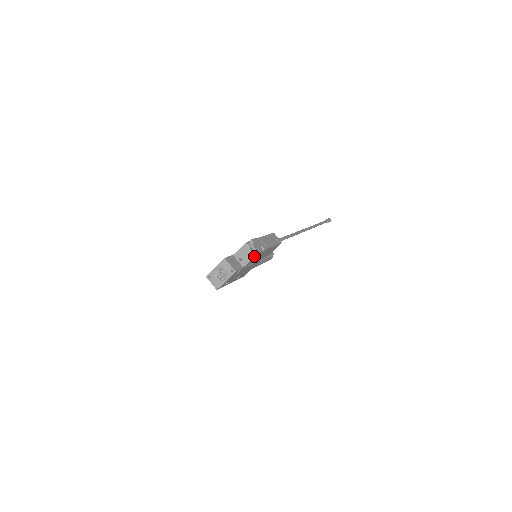
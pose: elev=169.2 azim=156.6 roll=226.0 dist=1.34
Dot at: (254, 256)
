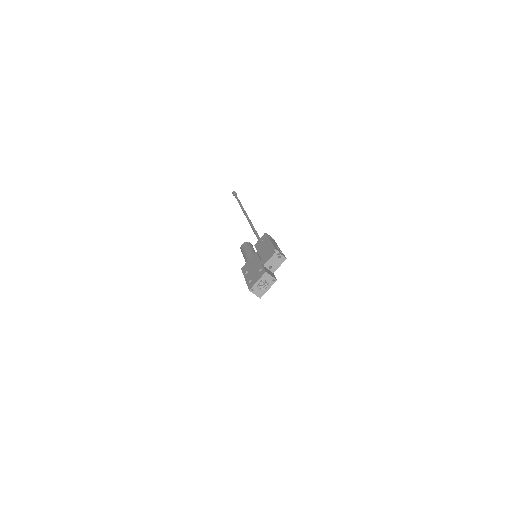
Dot at: occluded
